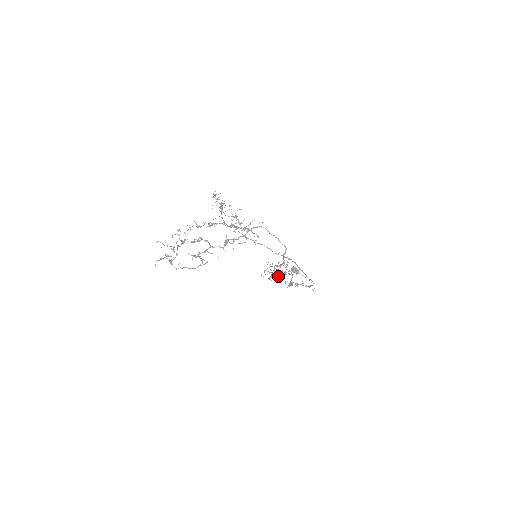
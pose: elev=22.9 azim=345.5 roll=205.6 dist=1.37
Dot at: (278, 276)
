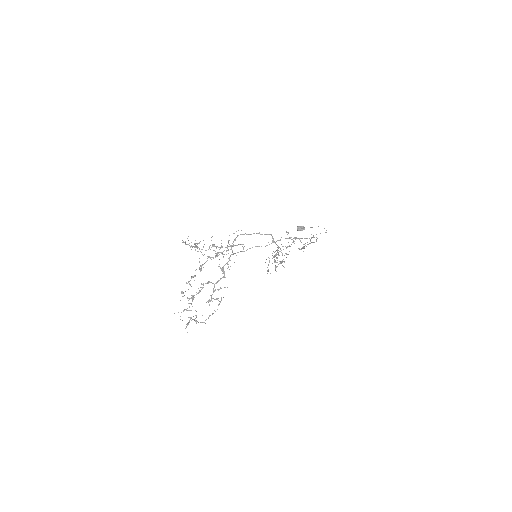
Dot at: occluded
